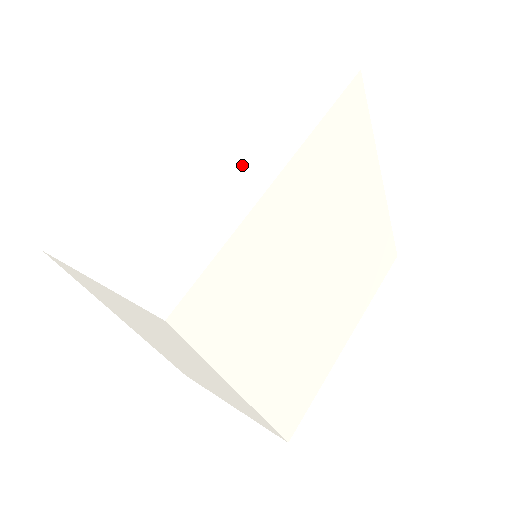
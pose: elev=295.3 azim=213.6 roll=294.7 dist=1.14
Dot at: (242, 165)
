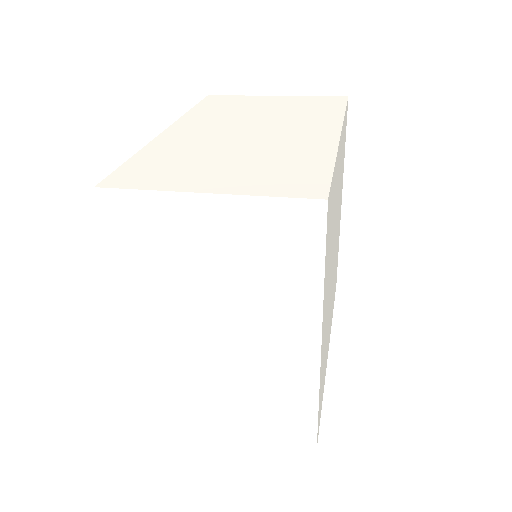
Dot at: (299, 131)
